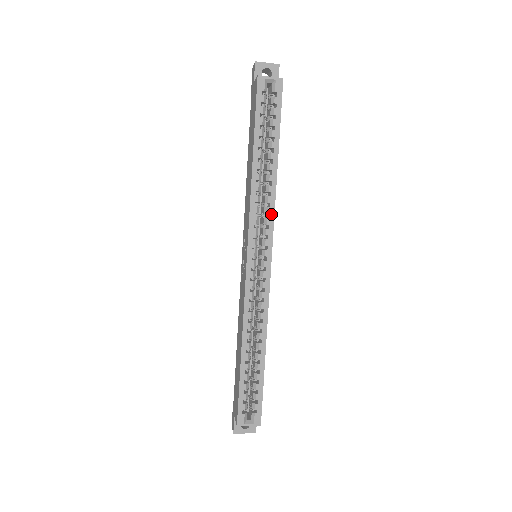
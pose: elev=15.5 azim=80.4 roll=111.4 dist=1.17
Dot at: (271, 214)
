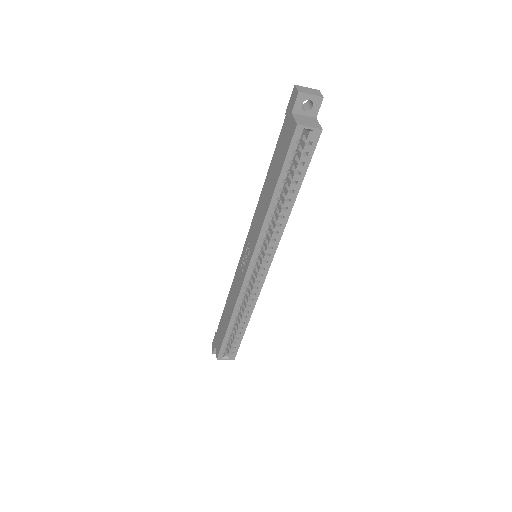
Dot at: (277, 239)
